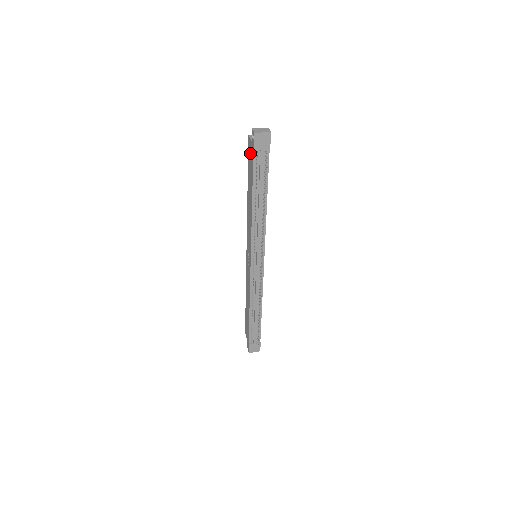
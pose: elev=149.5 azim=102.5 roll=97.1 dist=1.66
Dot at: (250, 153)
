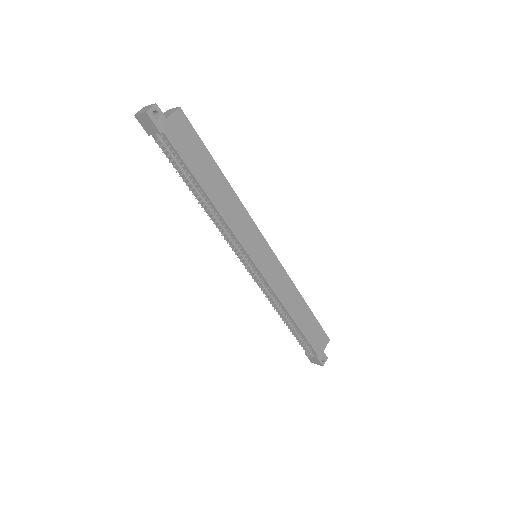
Dot at: occluded
